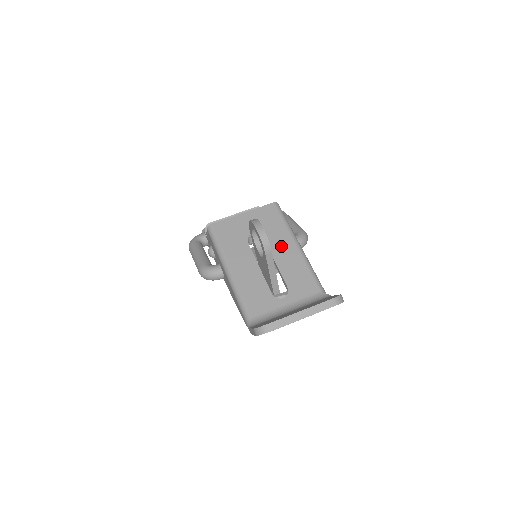
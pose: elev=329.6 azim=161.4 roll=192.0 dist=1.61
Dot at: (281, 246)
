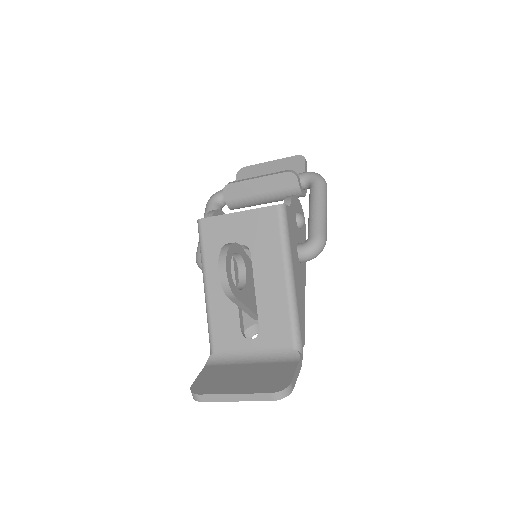
Dot at: (267, 272)
